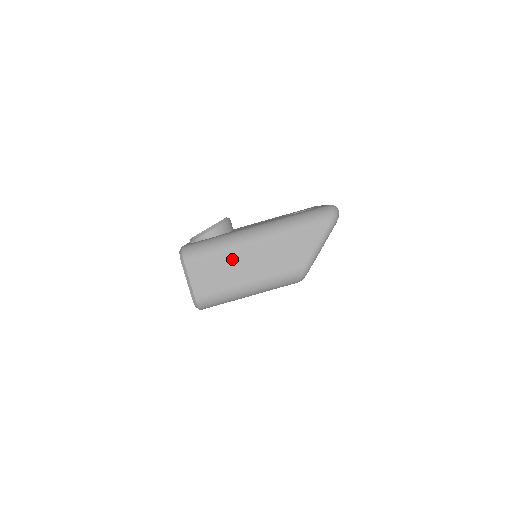
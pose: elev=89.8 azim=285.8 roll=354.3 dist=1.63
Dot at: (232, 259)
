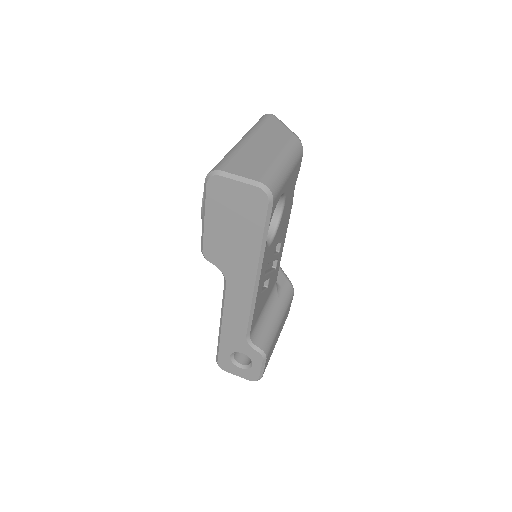
Dot at: (248, 153)
